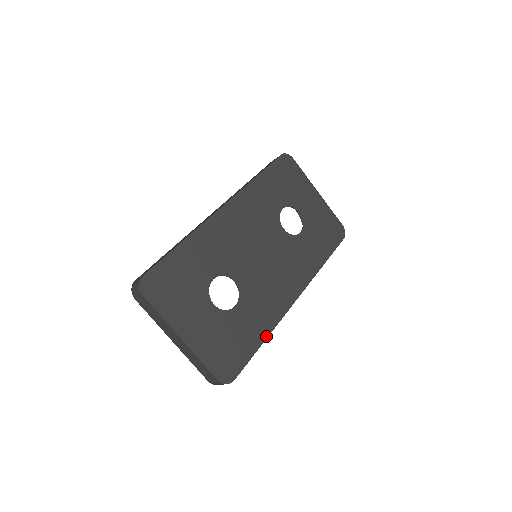
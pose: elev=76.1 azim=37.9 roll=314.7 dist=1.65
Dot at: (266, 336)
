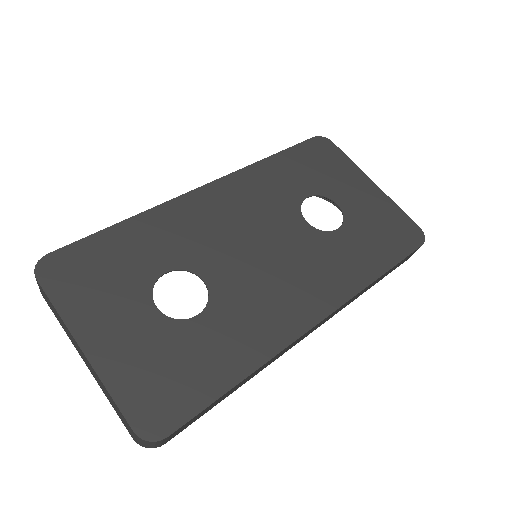
Dot at: (249, 371)
